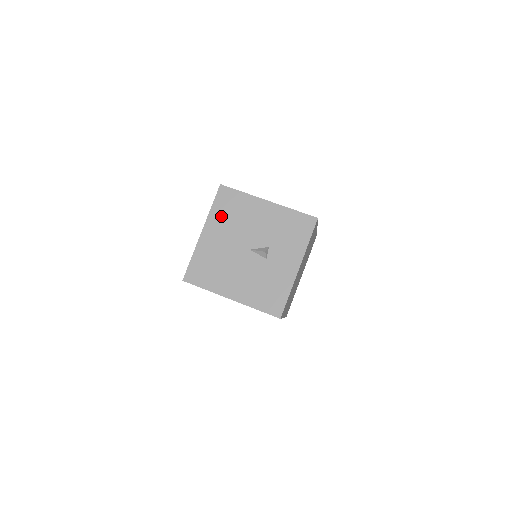
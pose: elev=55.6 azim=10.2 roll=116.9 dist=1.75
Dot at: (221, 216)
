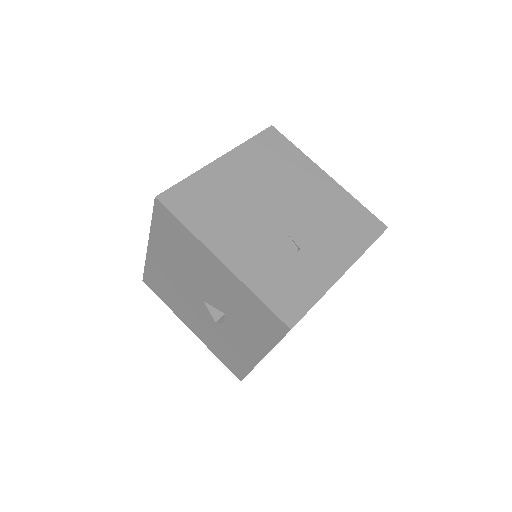
Dot at: (165, 241)
